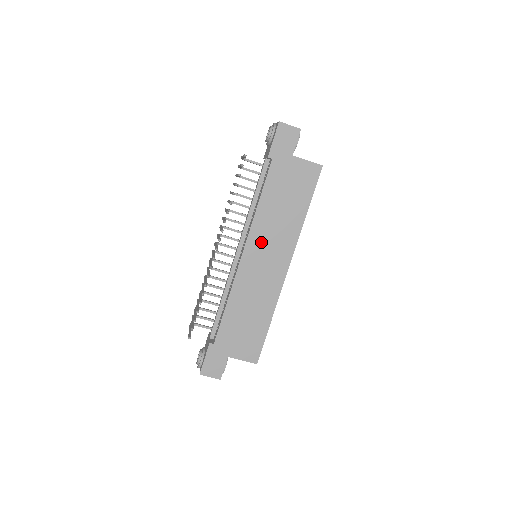
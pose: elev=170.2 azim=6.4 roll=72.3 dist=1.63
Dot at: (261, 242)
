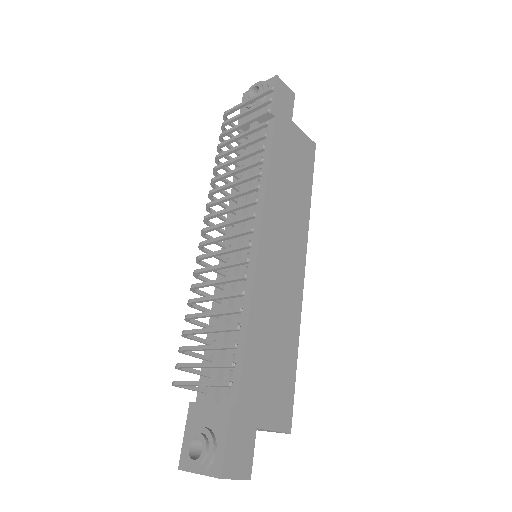
Dot at: (276, 227)
